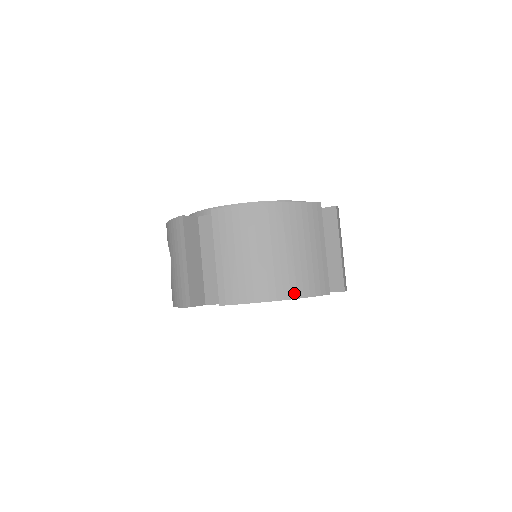
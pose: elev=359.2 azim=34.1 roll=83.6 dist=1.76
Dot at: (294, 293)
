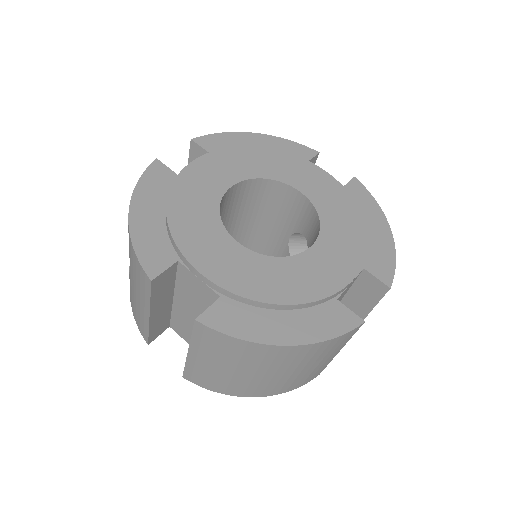
Dot at: (275, 393)
